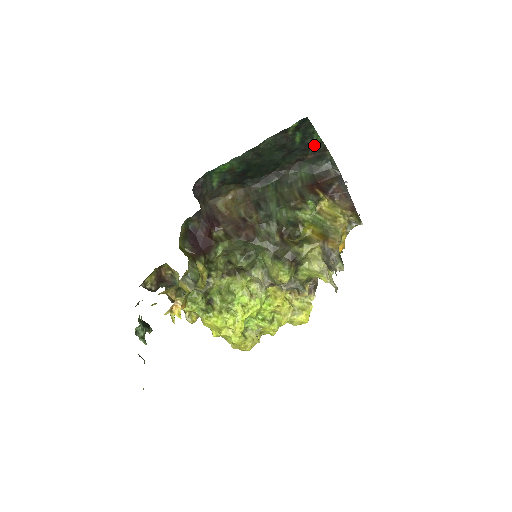
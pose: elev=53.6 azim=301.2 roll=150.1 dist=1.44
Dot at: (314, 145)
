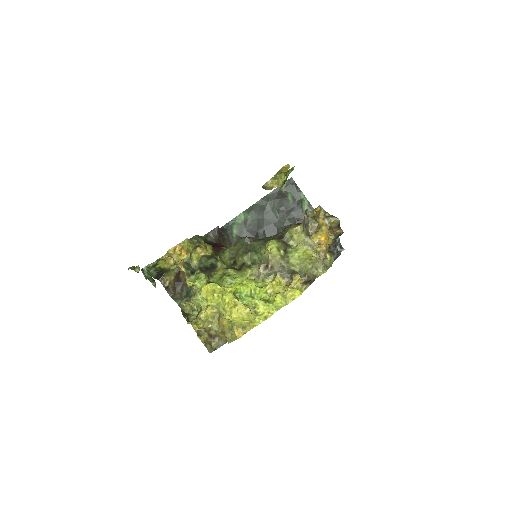
Dot at: (305, 207)
